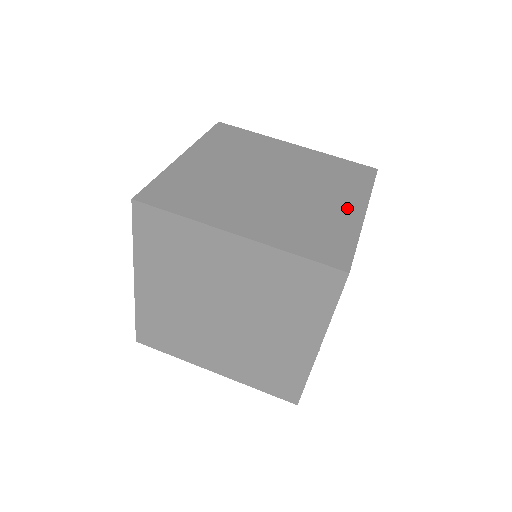
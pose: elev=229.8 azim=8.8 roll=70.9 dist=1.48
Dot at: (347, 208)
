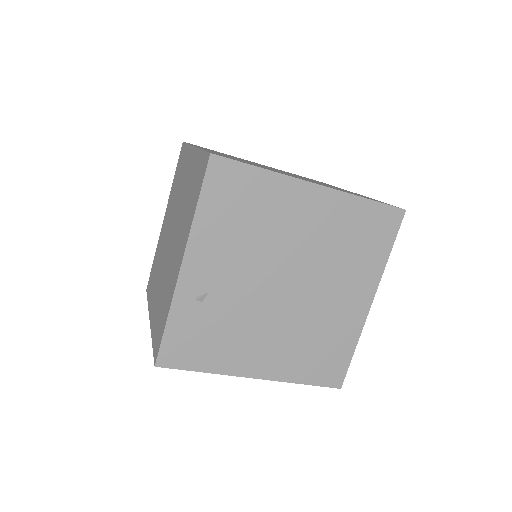
Dot at: occluded
